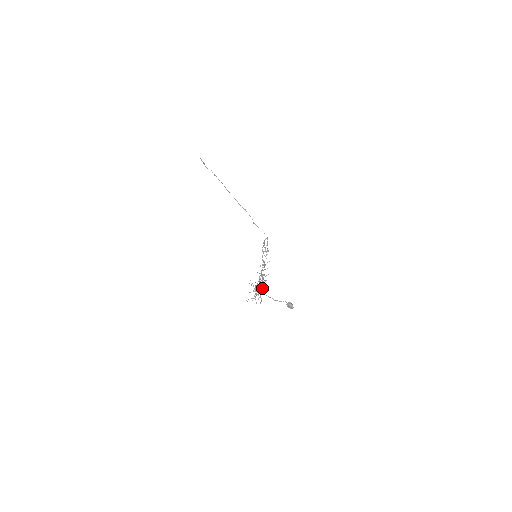
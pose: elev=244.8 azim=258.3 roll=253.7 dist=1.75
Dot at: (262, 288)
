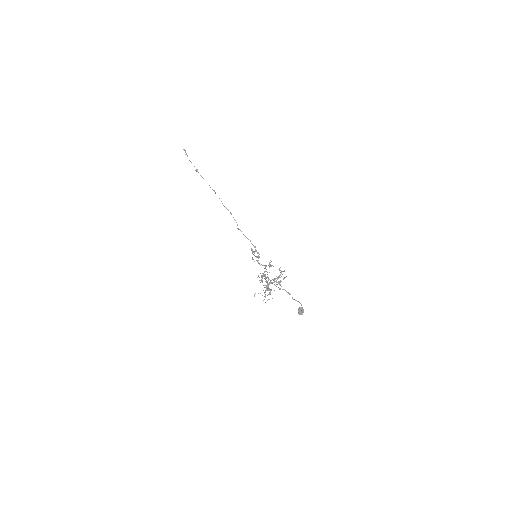
Dot at: occluded
